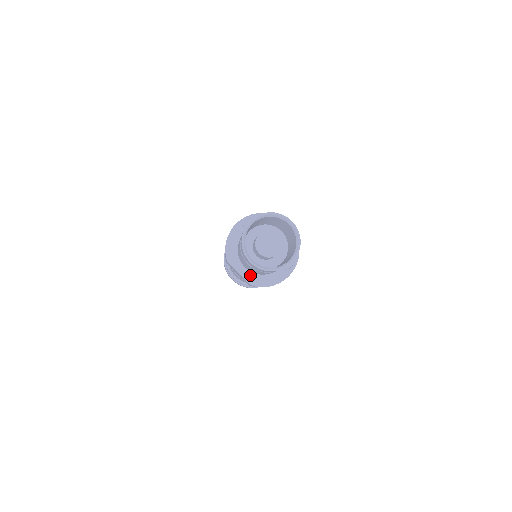
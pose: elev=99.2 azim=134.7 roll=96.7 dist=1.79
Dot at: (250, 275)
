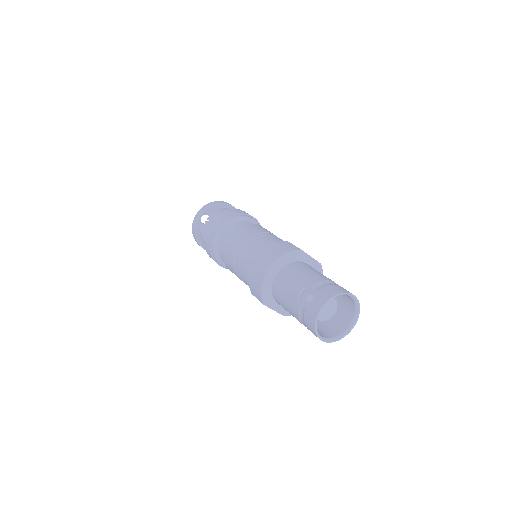
Dot at: (284, 309)
